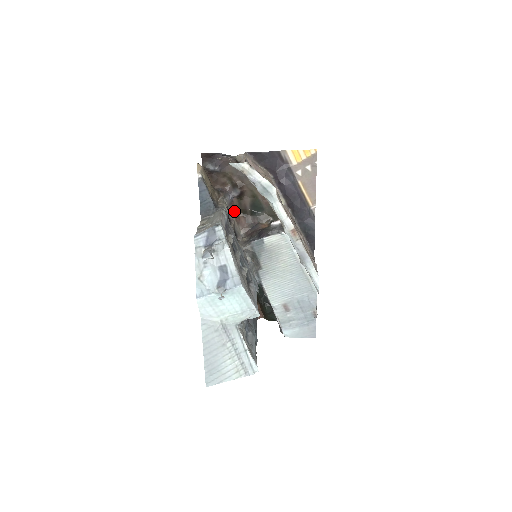
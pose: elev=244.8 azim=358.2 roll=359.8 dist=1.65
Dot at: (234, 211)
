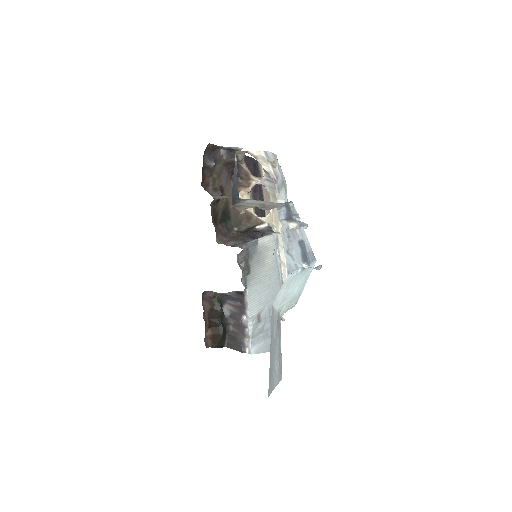
Dot at: occluded
